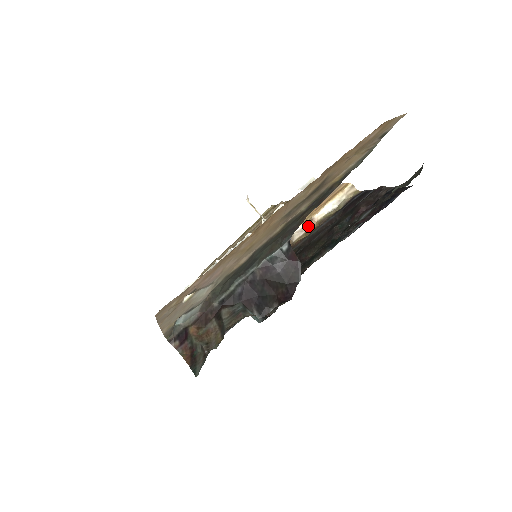
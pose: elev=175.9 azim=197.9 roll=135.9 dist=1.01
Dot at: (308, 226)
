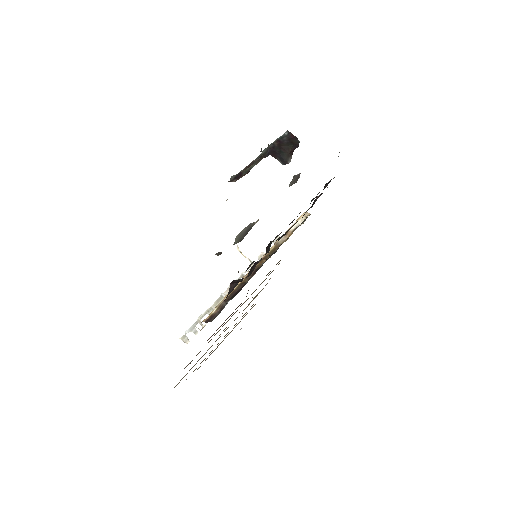
Dot at: (286, 236)
